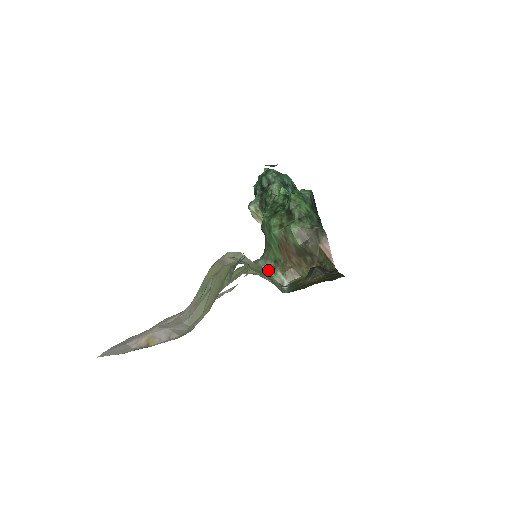
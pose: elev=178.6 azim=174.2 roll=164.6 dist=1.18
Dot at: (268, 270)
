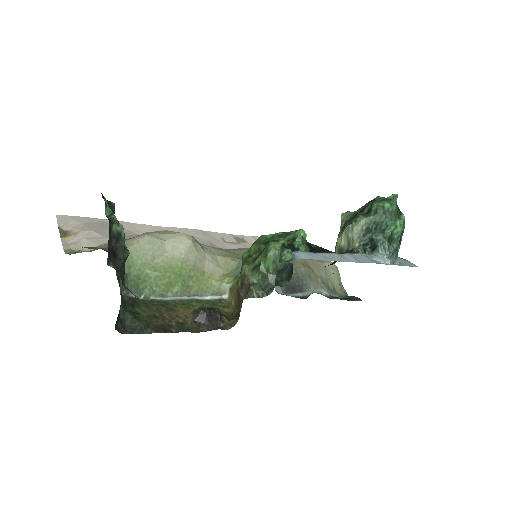
Dot at: (234, 274)
